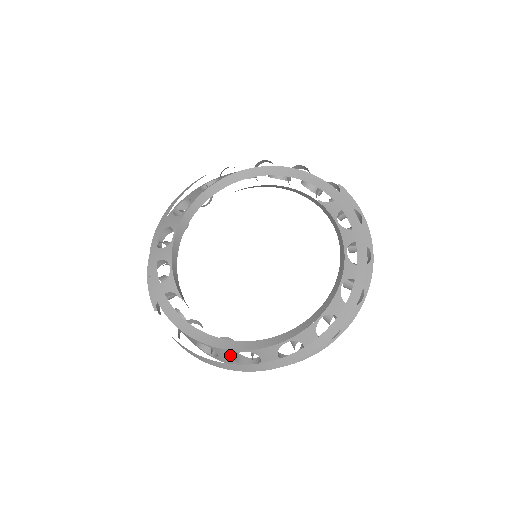
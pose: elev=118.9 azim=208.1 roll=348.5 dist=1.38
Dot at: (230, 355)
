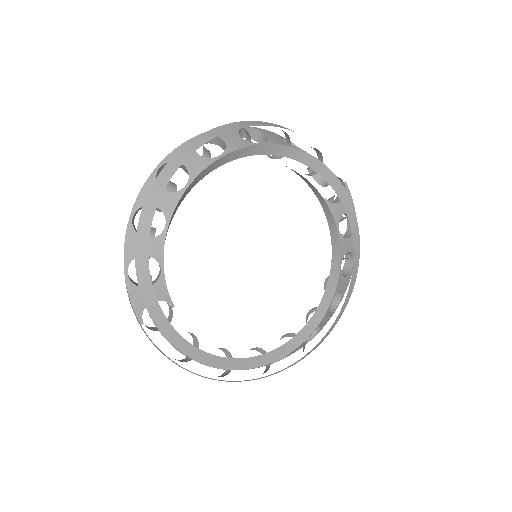
Dot at: occluded
